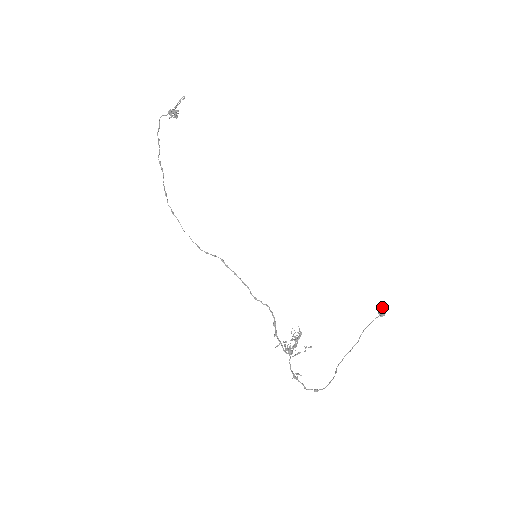
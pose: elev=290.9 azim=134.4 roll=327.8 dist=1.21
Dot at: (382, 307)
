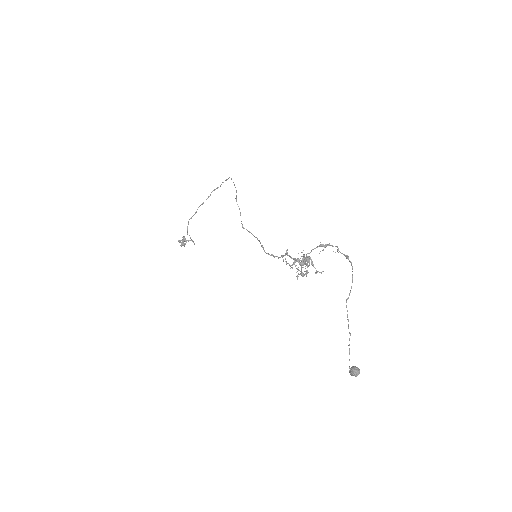
Dot at: occluded
